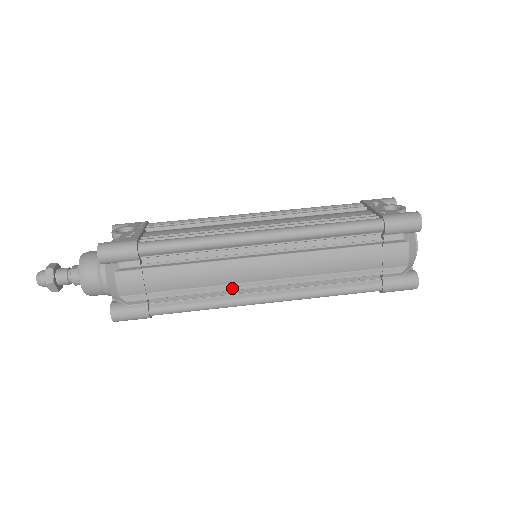
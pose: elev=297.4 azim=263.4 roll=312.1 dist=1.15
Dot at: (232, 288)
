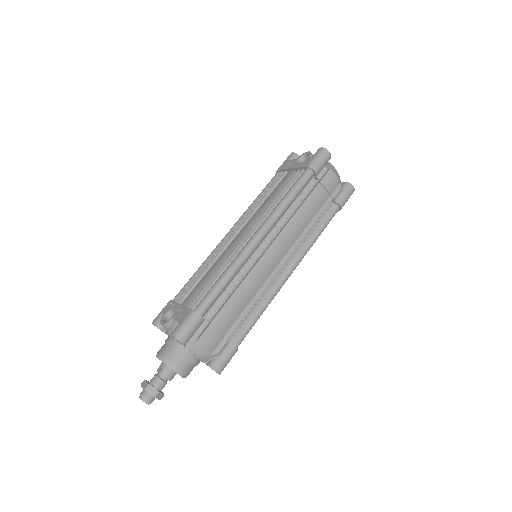
Dot at: (267, 285)
